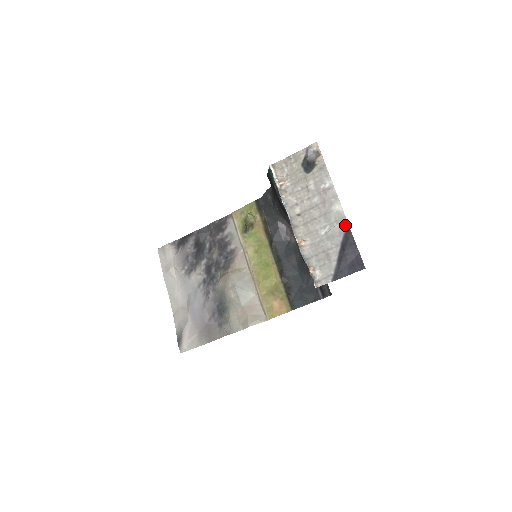
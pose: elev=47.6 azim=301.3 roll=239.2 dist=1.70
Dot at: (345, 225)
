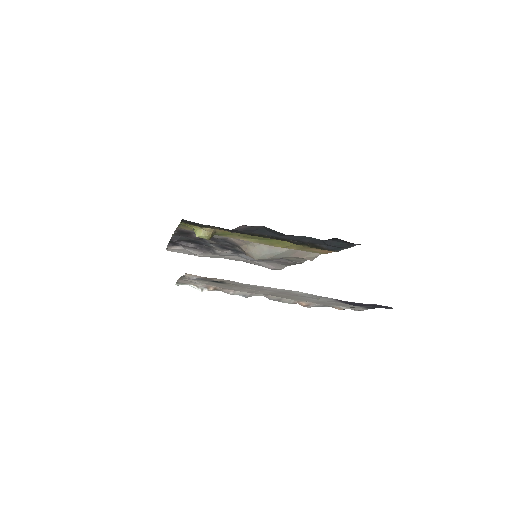
Dot at: occluded
